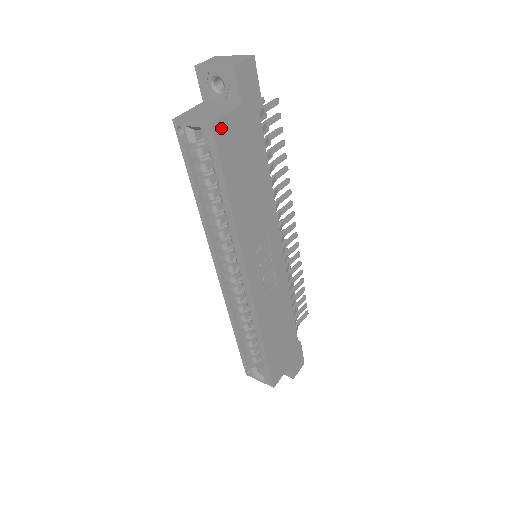
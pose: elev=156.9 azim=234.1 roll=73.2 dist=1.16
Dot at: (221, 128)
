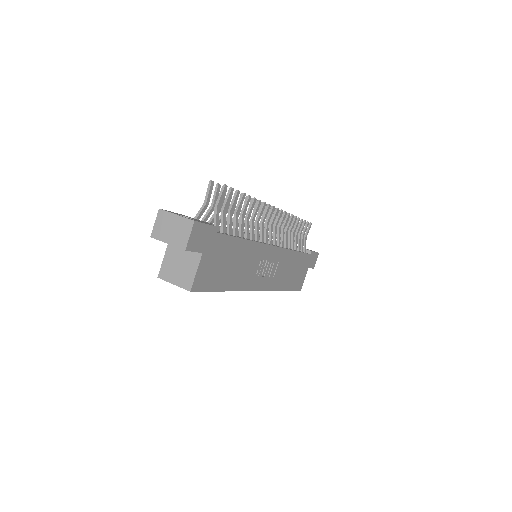
Dot at: (198, 282)
